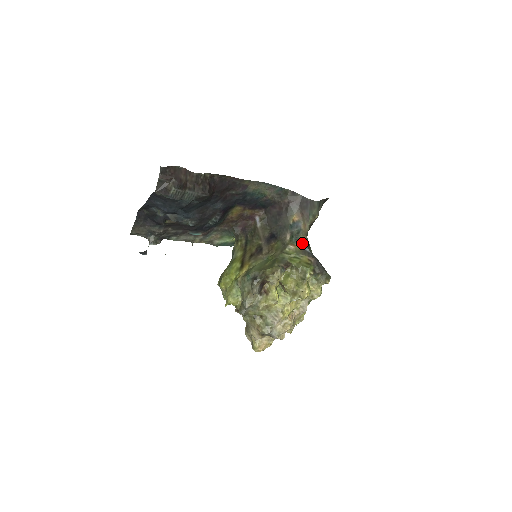
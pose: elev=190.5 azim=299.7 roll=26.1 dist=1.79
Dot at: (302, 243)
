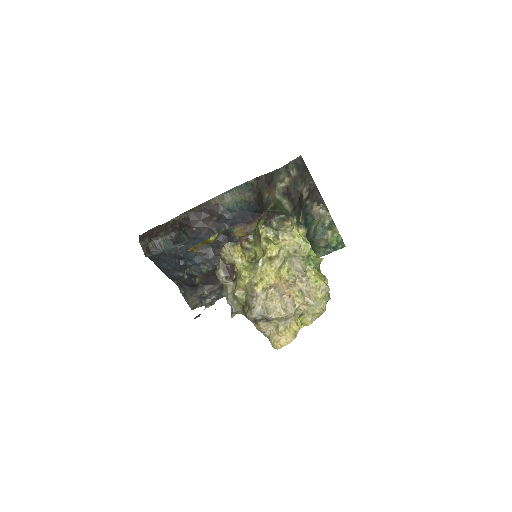
Dot at: (268, 210)
